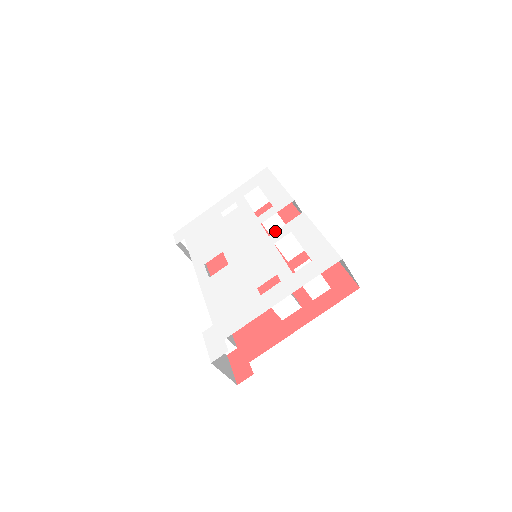
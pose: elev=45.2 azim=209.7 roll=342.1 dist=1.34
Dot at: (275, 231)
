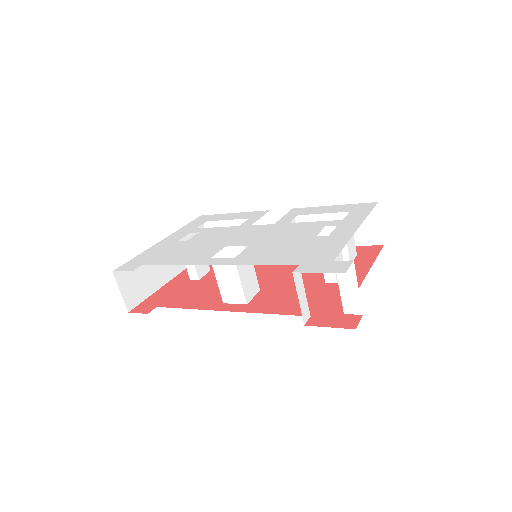
Dot at: occluded
